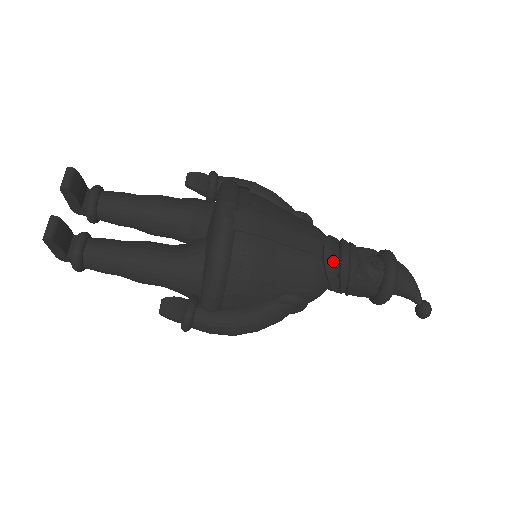
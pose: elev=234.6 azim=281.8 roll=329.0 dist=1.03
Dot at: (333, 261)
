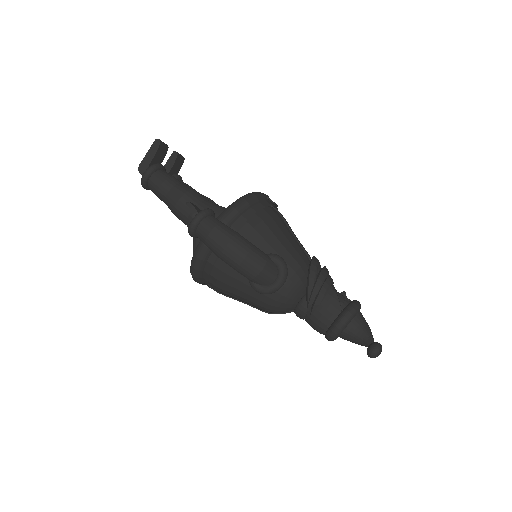
Dot at: (318, 263)
